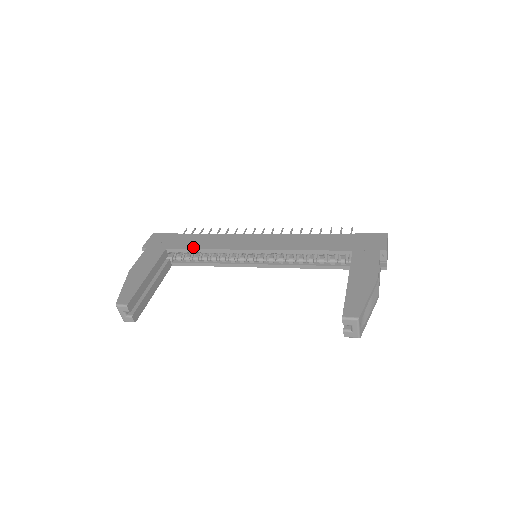
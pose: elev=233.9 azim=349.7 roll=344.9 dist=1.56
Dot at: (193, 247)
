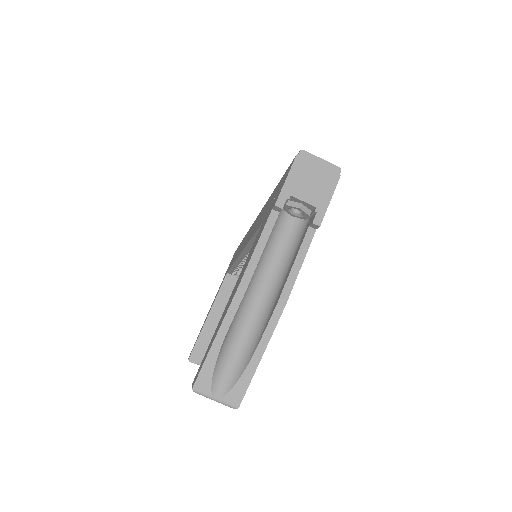
Dot at: (231, 265)
